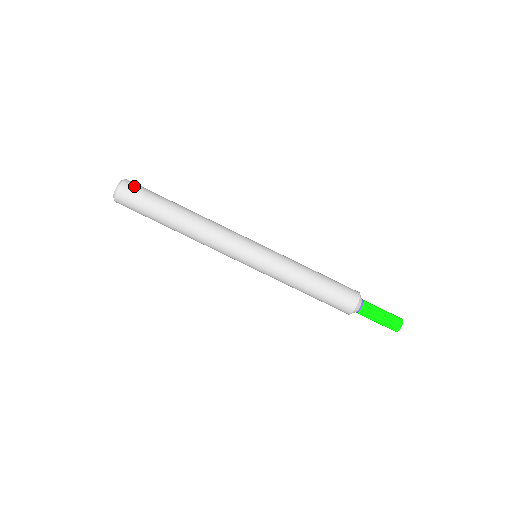
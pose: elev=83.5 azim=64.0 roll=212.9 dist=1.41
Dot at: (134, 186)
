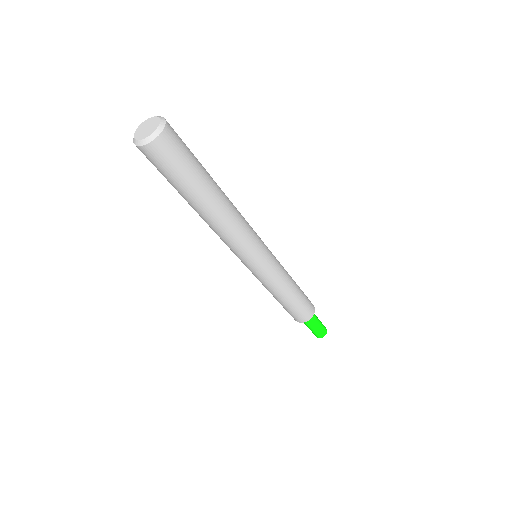
Dot at: (177, 138)
